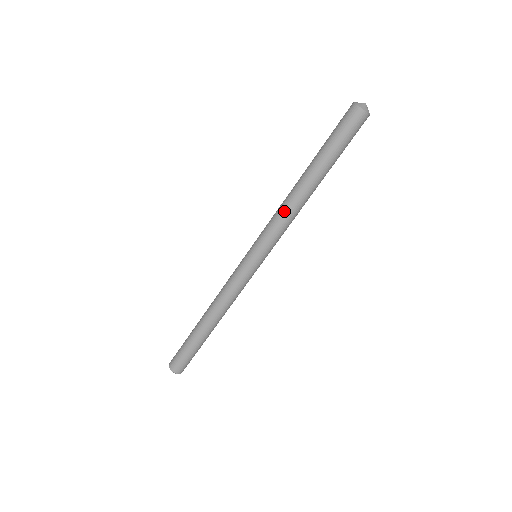
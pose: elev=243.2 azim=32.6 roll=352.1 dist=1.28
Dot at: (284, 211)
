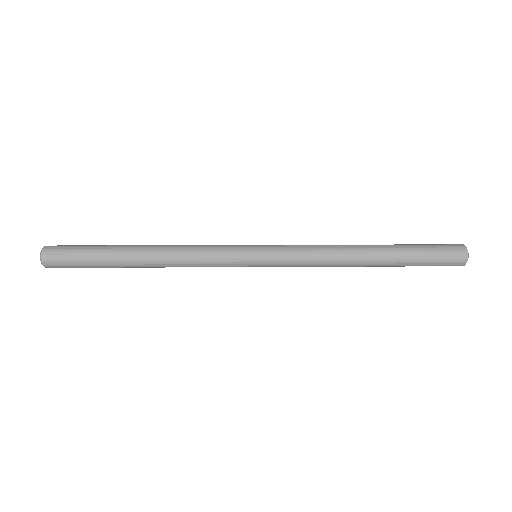
Dot at: occluded
